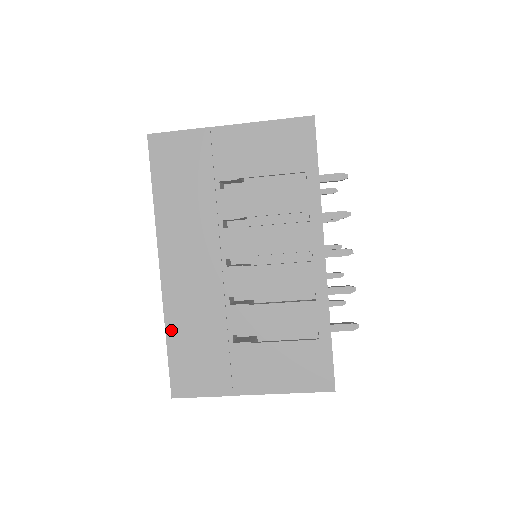
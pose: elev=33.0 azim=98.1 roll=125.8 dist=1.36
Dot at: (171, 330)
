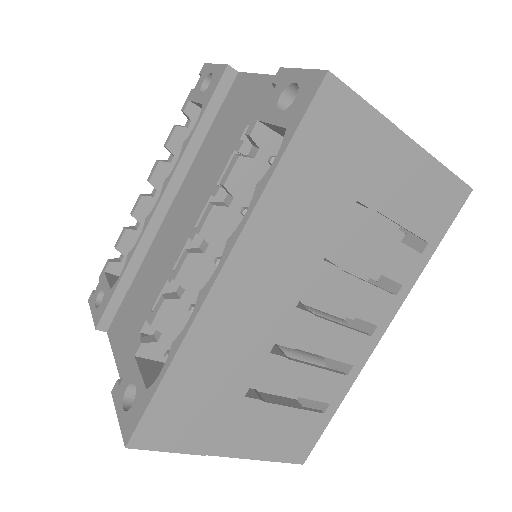
Dot at: (181, 361)
